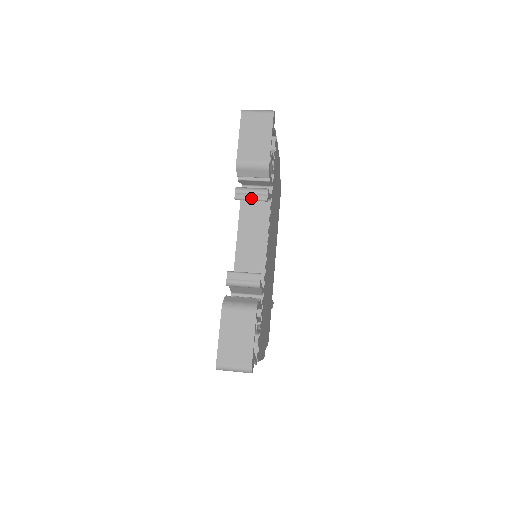
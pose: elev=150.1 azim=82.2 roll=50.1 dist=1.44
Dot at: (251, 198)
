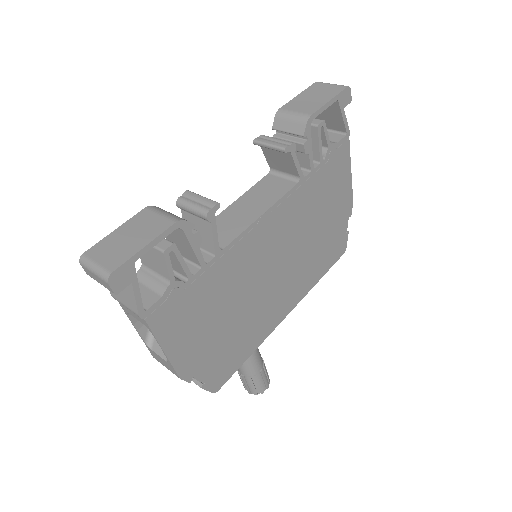
Dot at: (270, 143)
